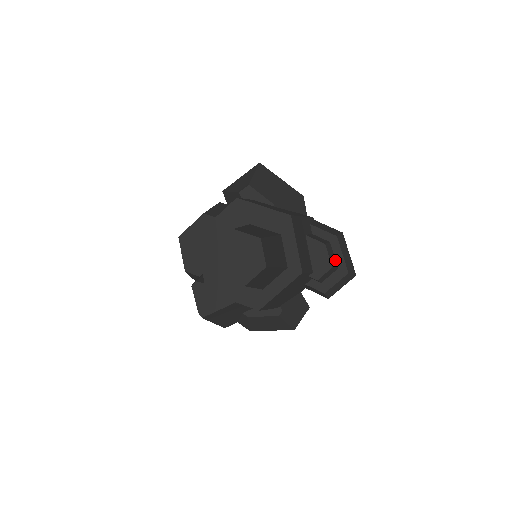
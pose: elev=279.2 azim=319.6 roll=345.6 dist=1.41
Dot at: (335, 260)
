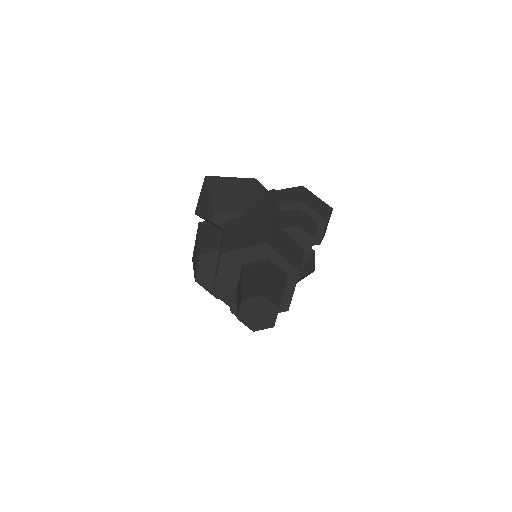
Dot at: (312, 219)
